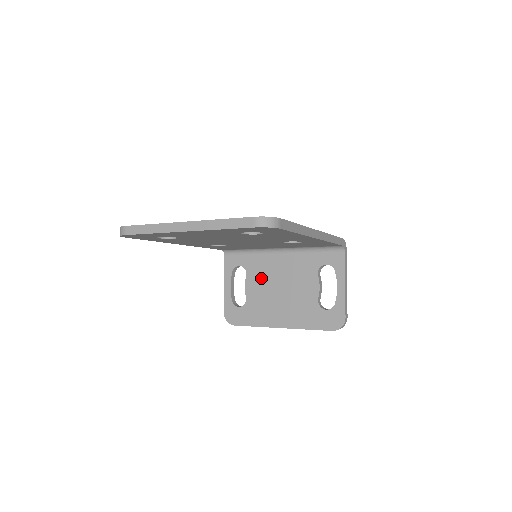
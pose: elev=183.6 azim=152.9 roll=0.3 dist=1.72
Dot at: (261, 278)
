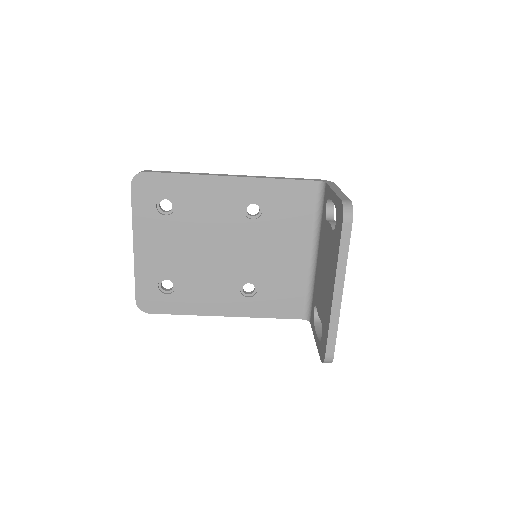
Dot at: (319, 291)
